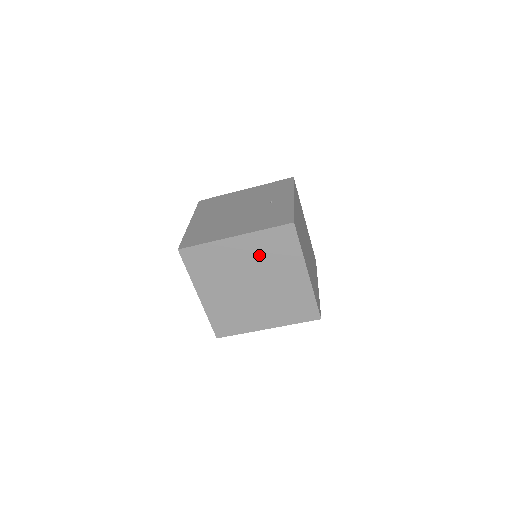
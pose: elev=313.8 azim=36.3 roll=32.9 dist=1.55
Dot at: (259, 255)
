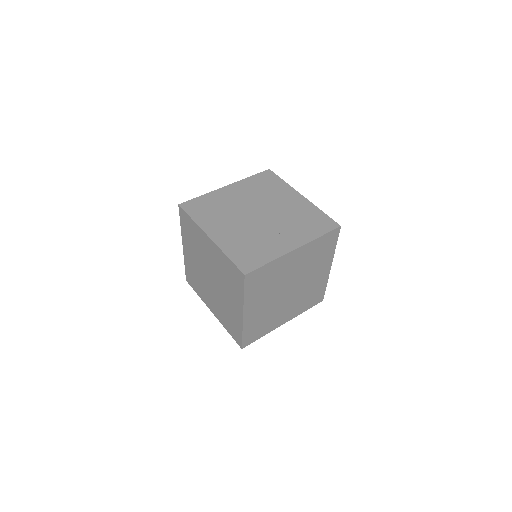
Dot at: (219, 267)
